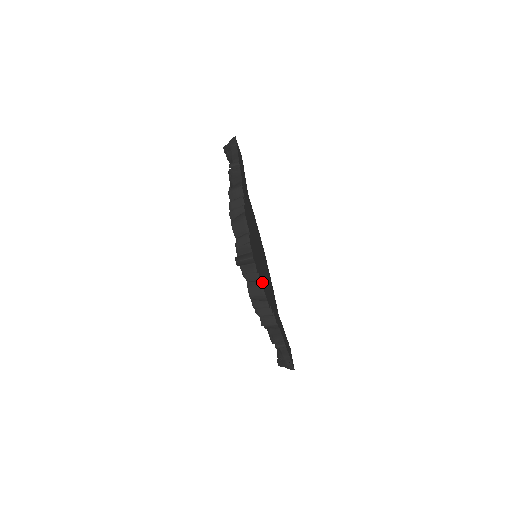
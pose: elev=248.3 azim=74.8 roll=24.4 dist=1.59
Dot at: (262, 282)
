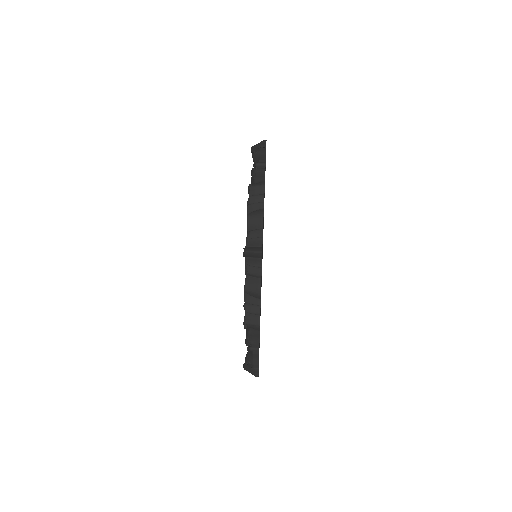
Dot at: occluded
